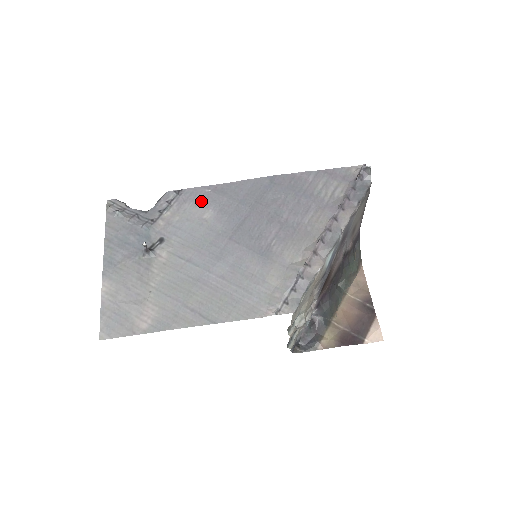
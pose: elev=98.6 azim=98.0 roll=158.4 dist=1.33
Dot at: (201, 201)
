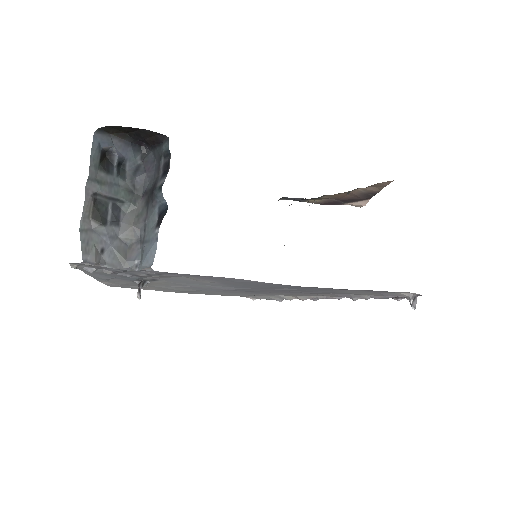
Dot at: (201, 278)
